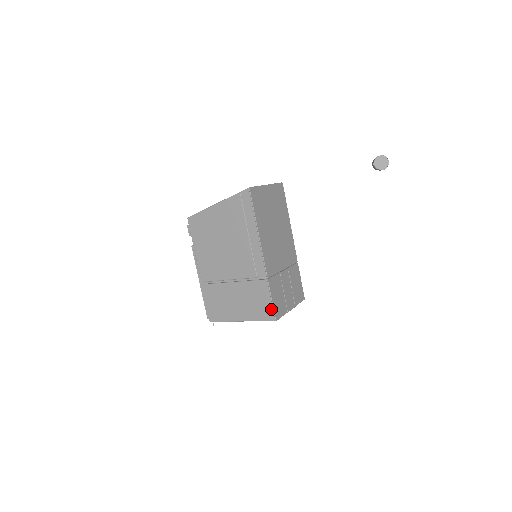
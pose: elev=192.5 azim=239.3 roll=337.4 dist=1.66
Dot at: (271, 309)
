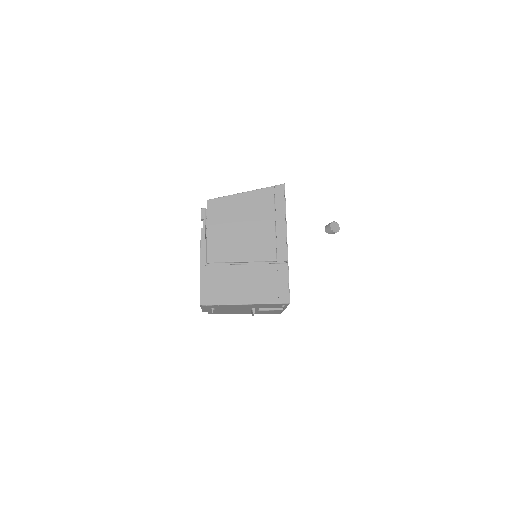
Dot at: (286, 291)
